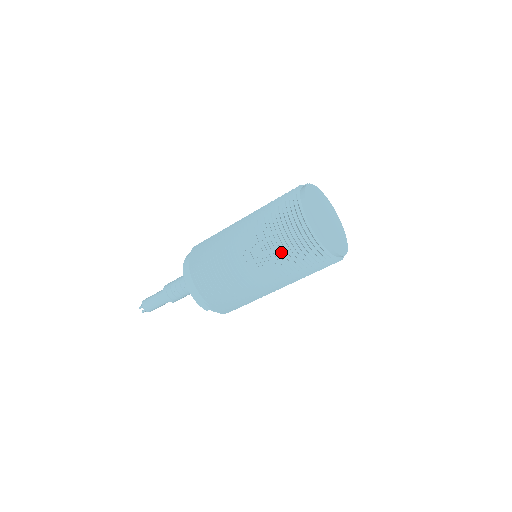
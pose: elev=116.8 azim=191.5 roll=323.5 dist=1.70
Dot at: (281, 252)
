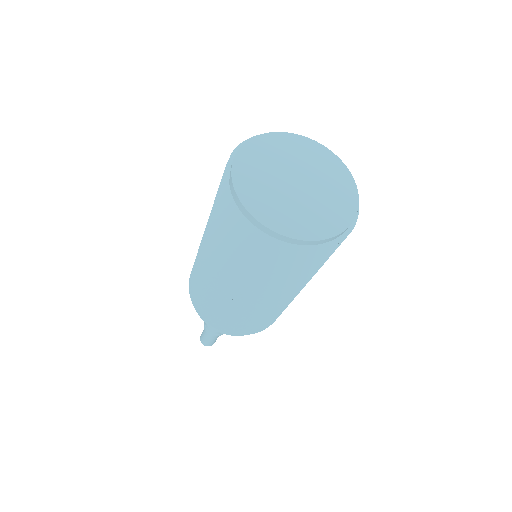
Dot at: (286, 276)
